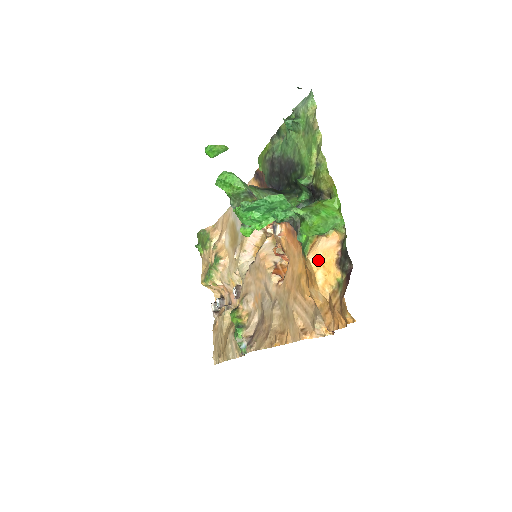
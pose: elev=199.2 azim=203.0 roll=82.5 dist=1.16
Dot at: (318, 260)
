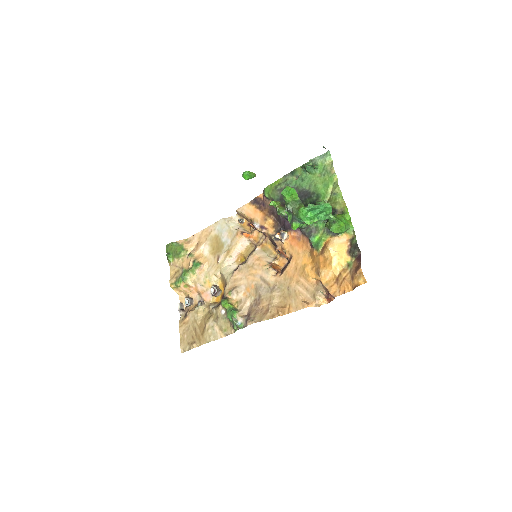
Dot at: (335, 250)
